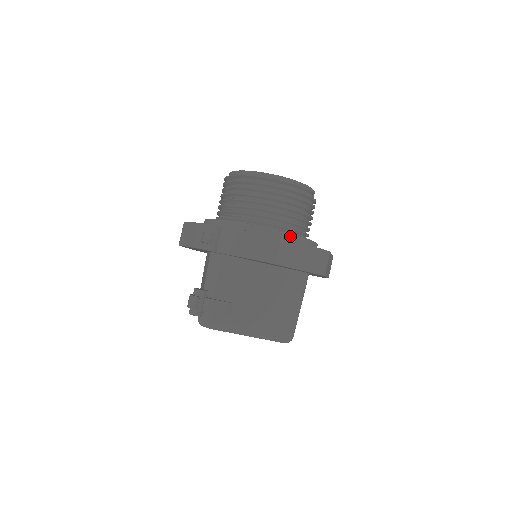
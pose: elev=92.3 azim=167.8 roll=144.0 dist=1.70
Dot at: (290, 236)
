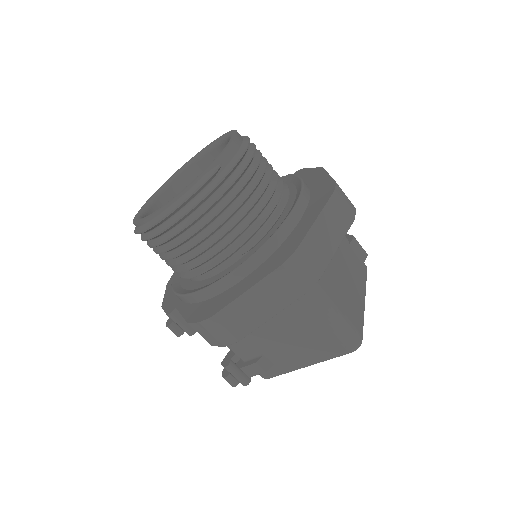
Dot at: (233, 276)
